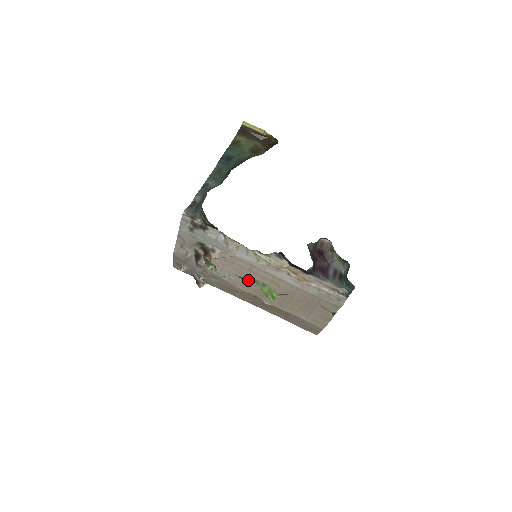
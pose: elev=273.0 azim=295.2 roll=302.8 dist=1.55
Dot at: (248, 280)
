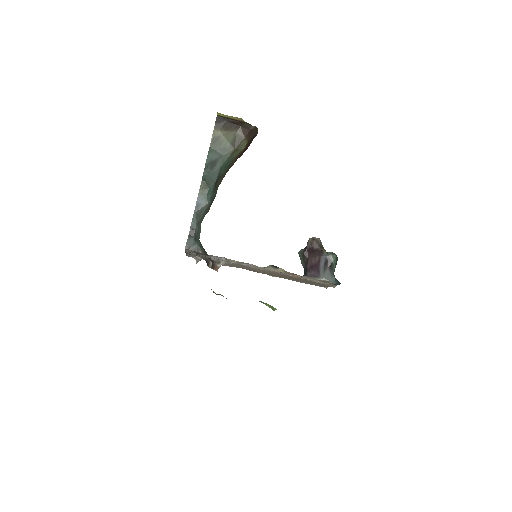
Dot at: occluded
